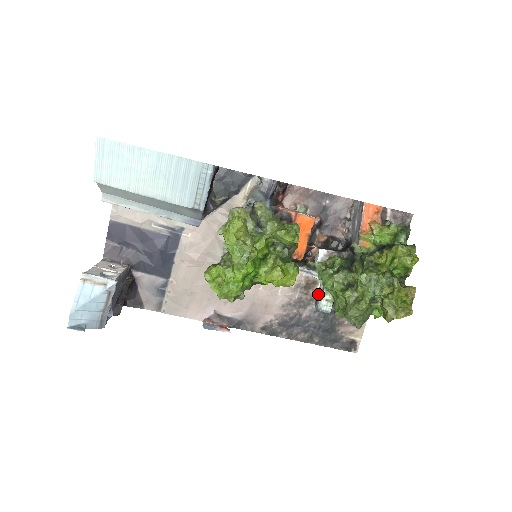
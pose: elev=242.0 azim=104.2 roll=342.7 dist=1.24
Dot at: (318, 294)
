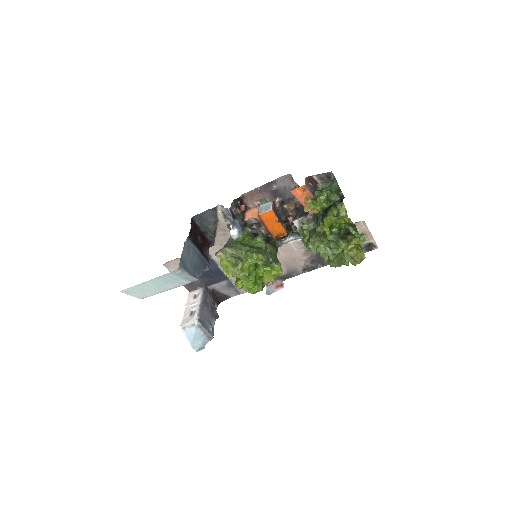
Dot at: occluded
